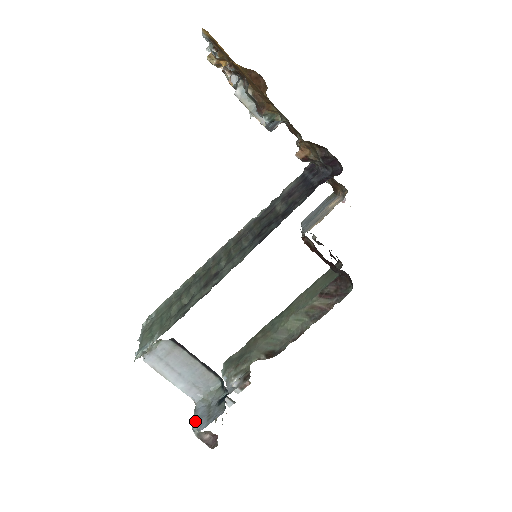
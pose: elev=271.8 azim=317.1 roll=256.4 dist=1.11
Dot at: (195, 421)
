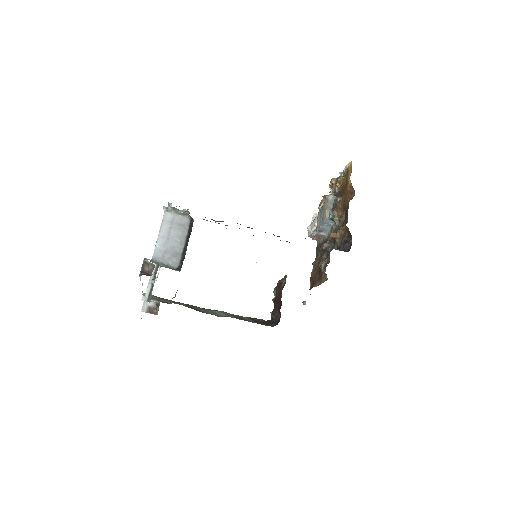
Dot at: (149, 259)
